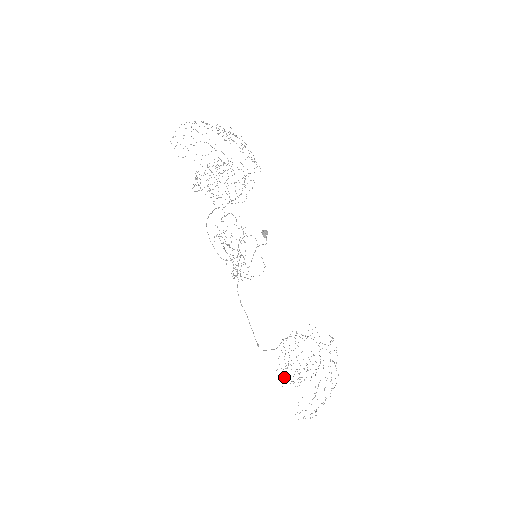
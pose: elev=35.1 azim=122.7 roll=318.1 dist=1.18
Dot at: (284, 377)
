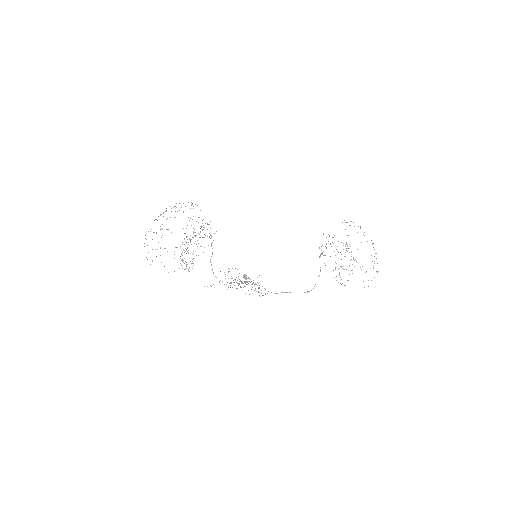
Dot at: occluded
